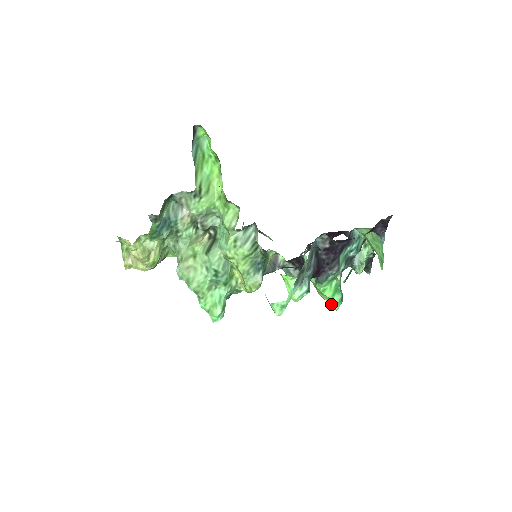
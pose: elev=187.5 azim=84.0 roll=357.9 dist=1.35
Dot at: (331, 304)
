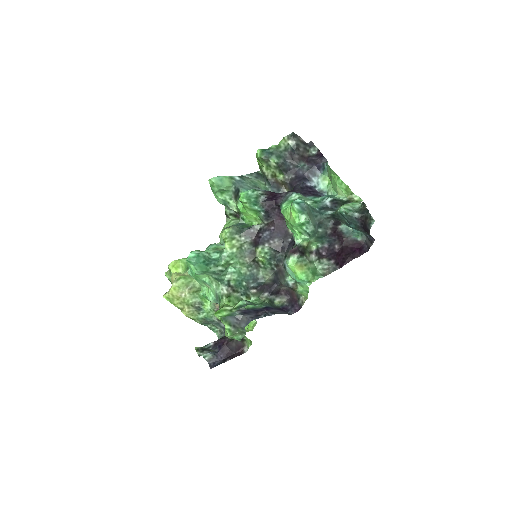
Dot at: (291, 207)
